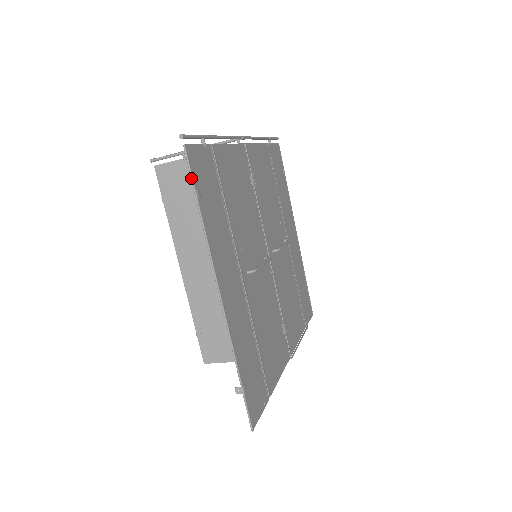
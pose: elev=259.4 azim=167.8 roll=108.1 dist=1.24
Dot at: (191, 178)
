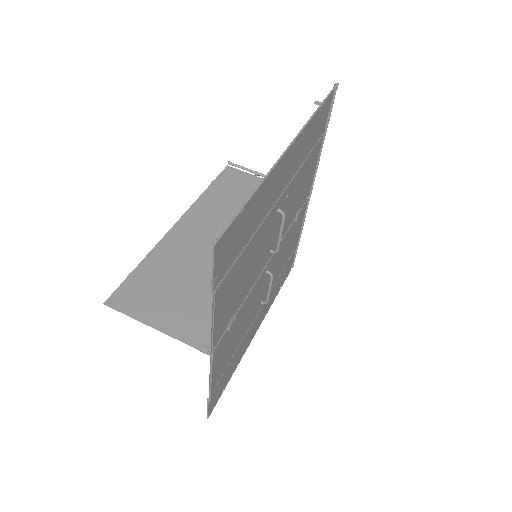
Dot at: (326, 98)
